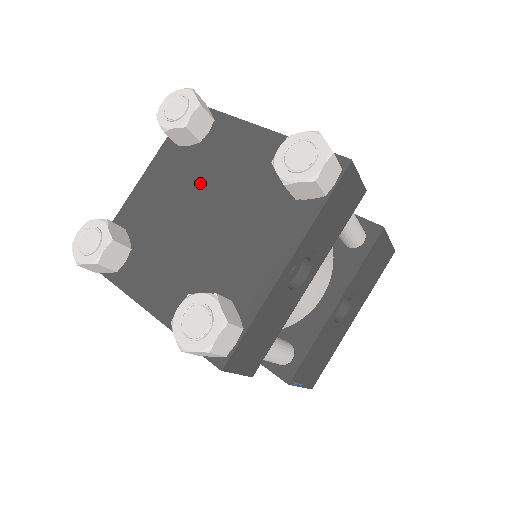
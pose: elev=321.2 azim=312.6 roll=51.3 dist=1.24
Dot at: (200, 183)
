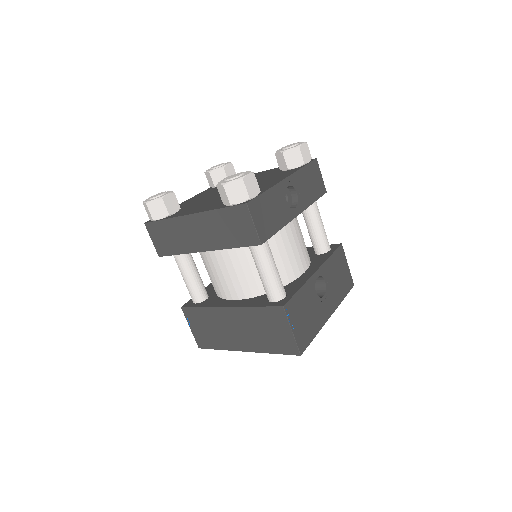
Dot at: occluded
